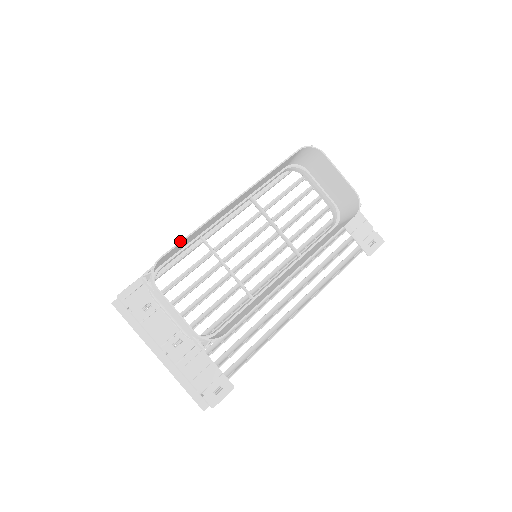
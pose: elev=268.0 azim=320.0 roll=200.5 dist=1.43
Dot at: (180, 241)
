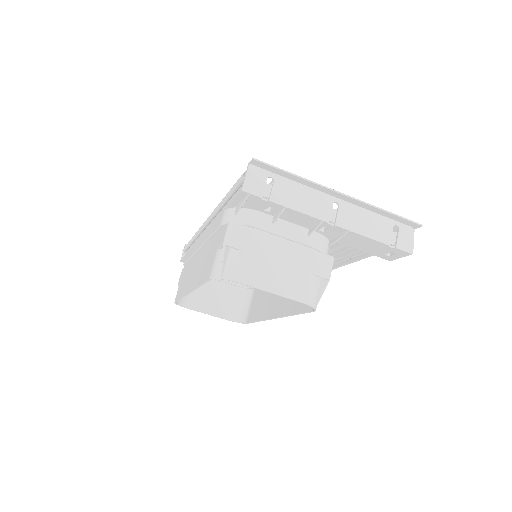
Dot at: (177, 300)
